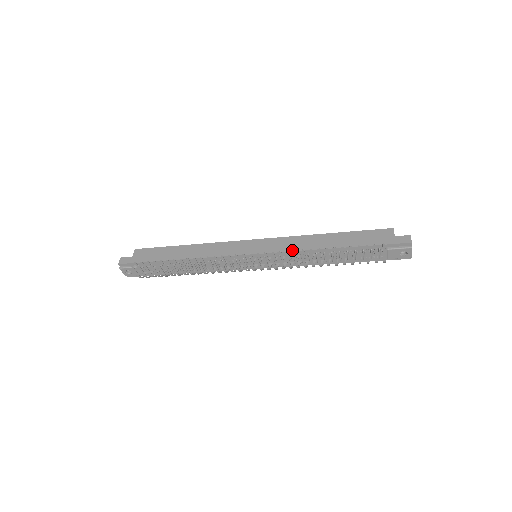
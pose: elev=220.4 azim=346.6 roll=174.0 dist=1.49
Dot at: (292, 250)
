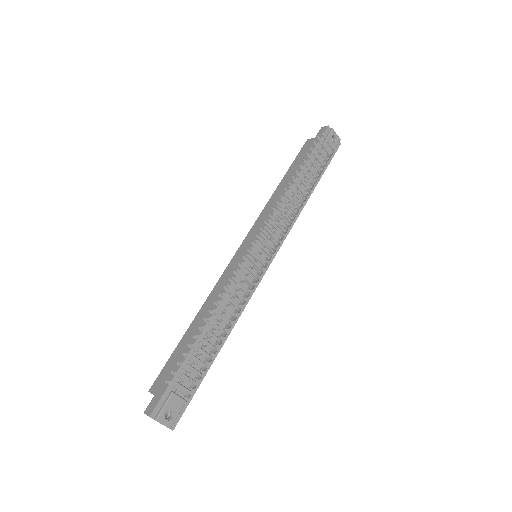
Dot at: occluded
